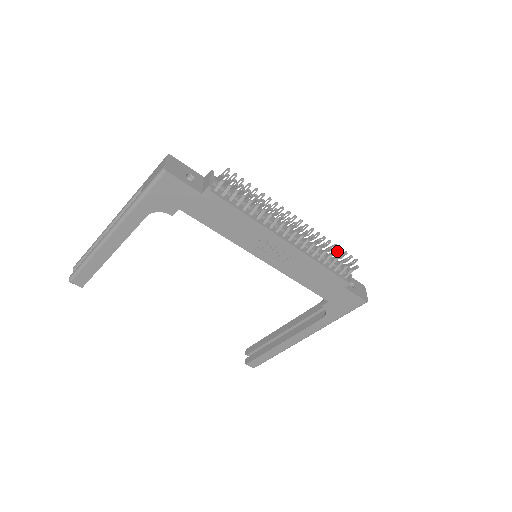
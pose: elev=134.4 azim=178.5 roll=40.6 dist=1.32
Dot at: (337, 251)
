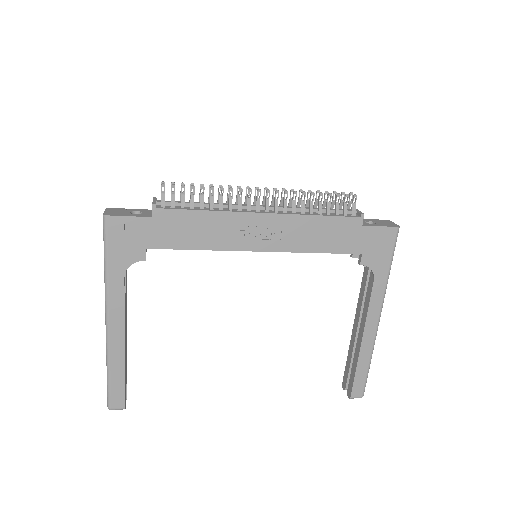
Dot at: (321, 193)
